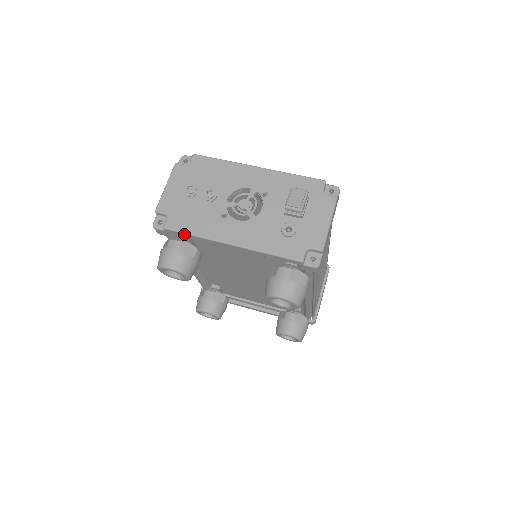
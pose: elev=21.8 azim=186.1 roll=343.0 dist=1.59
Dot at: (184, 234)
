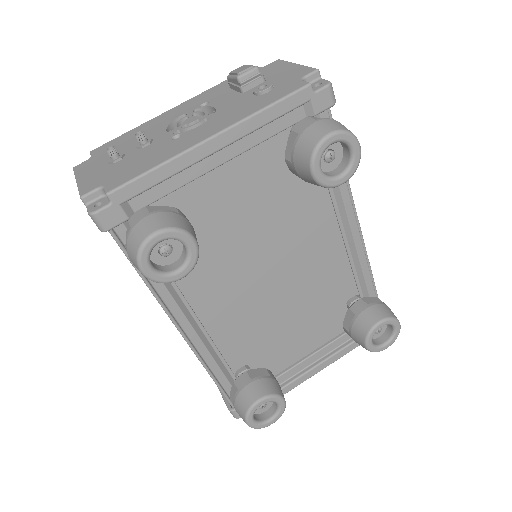
Dot at: (142, 179)
